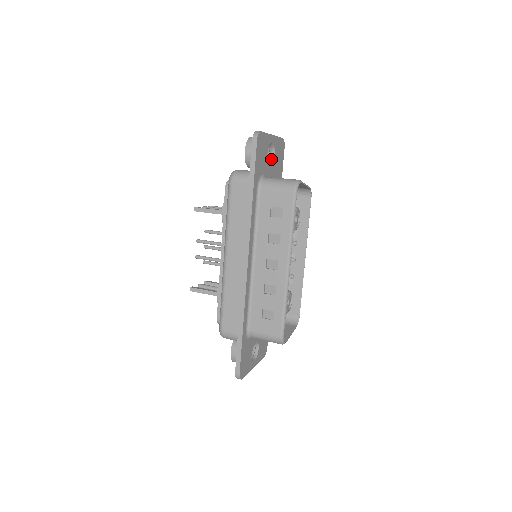
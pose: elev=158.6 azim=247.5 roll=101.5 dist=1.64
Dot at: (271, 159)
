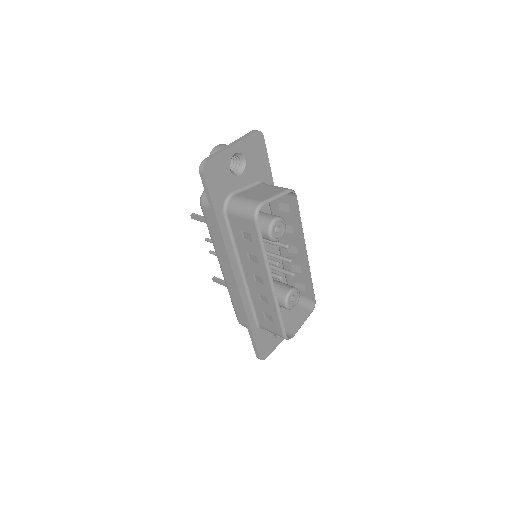
Dot at: (242, 166)
